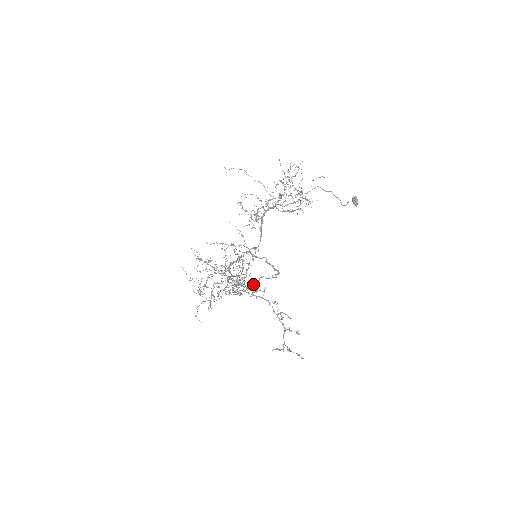
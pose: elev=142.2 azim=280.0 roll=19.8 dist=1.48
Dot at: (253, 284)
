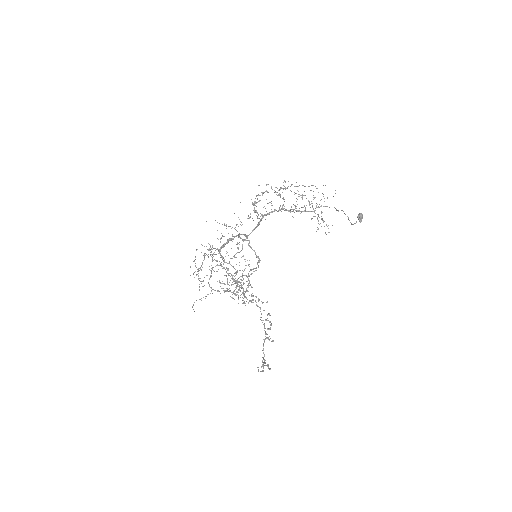
Dot at: (248, 284)
